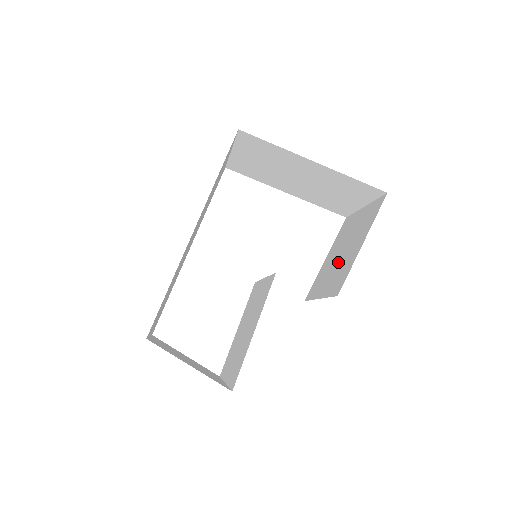
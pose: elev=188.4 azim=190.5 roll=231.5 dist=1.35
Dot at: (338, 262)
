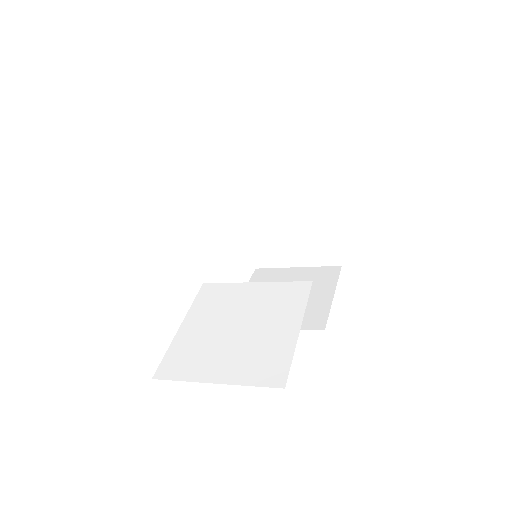
Dot at: occluded
